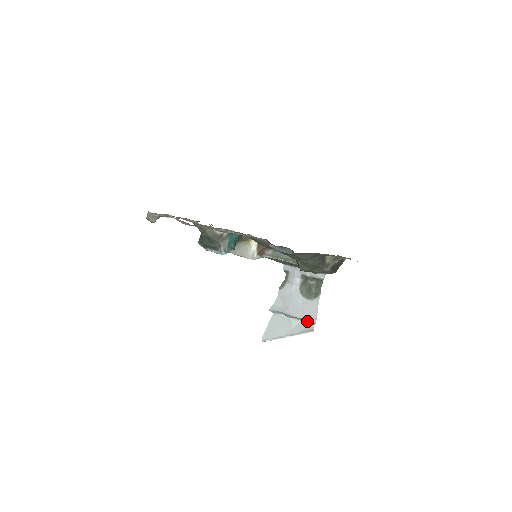
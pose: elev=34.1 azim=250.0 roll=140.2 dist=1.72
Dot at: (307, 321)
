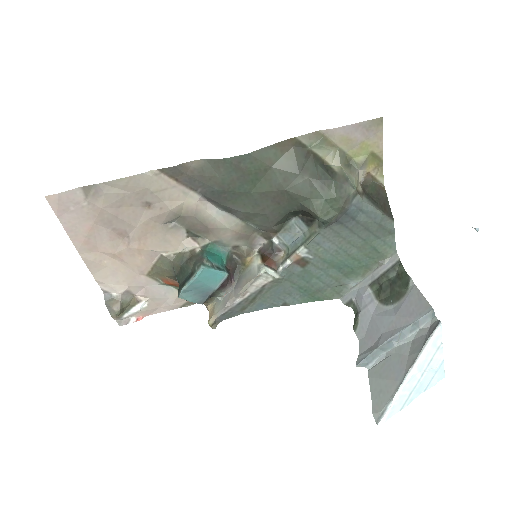
Dot at: (419, 321)
